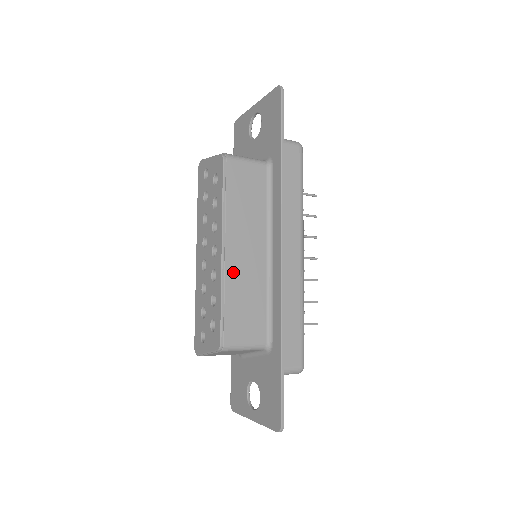
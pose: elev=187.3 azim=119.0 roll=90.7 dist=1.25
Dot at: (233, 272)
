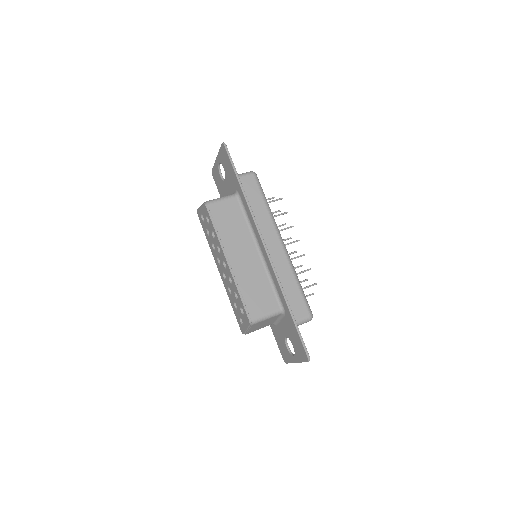
Dot at: (240, 273)
